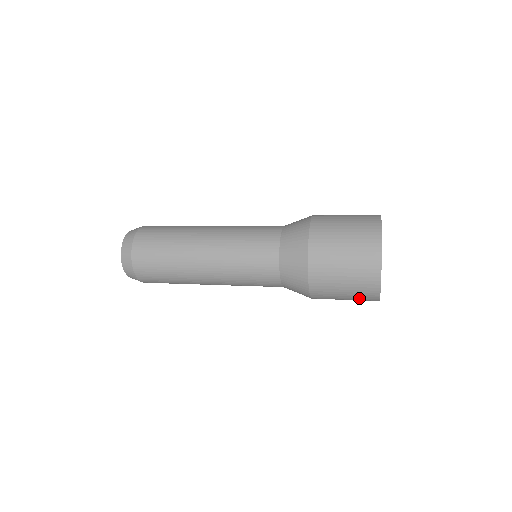
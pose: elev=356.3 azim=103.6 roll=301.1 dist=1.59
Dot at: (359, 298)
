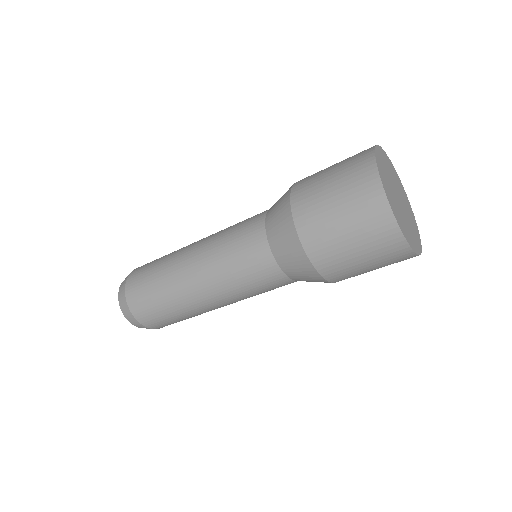
Dot at: (353, 189)
